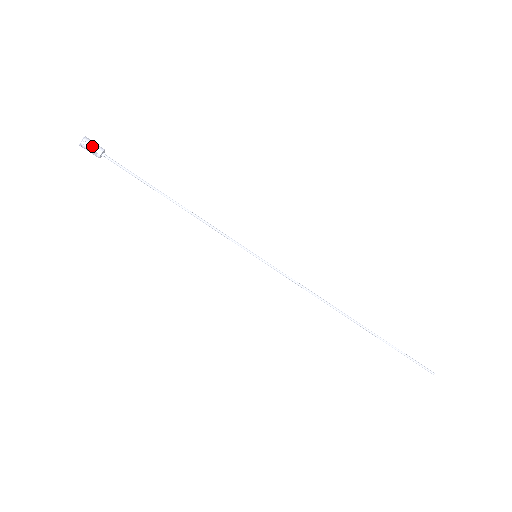
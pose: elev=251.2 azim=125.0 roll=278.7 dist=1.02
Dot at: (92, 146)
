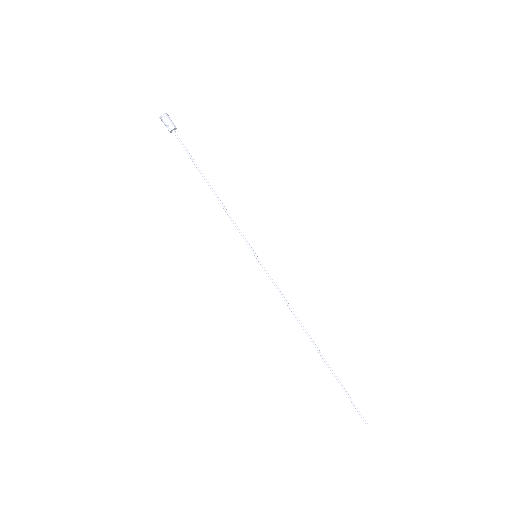
Dot at: (166, 123)
